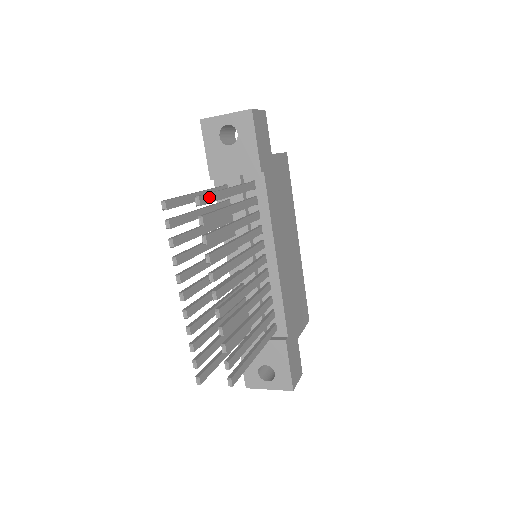
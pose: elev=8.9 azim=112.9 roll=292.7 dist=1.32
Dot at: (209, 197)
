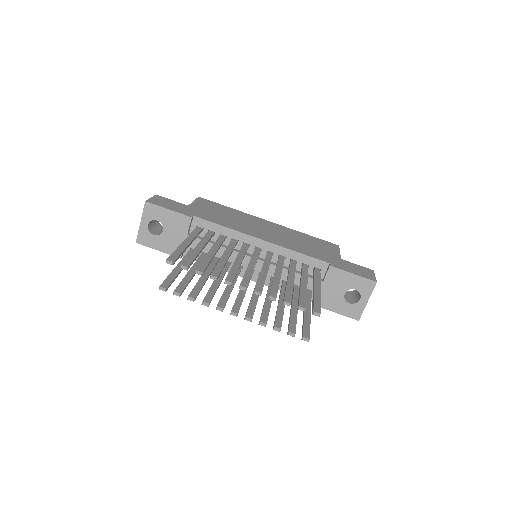
Dot at: (174, 255)
